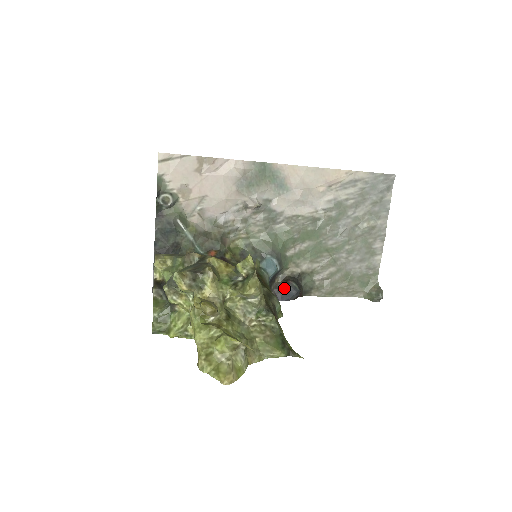
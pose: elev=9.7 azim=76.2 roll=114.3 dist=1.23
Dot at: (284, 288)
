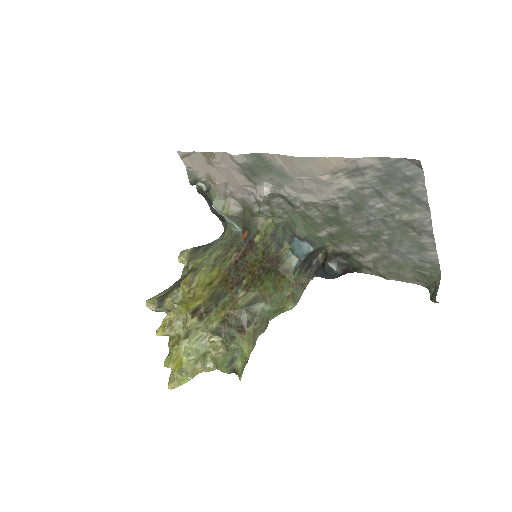
Dot at: (323, 267)
